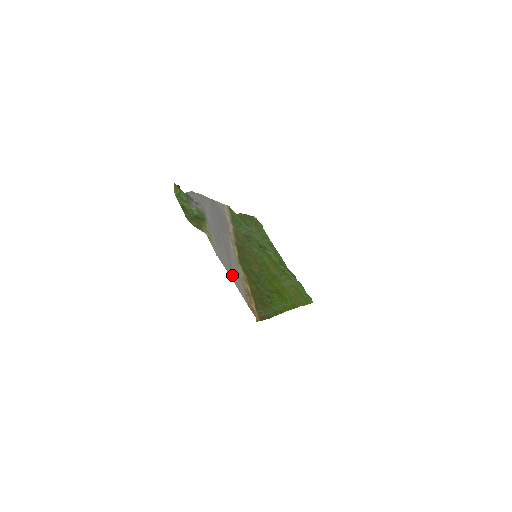
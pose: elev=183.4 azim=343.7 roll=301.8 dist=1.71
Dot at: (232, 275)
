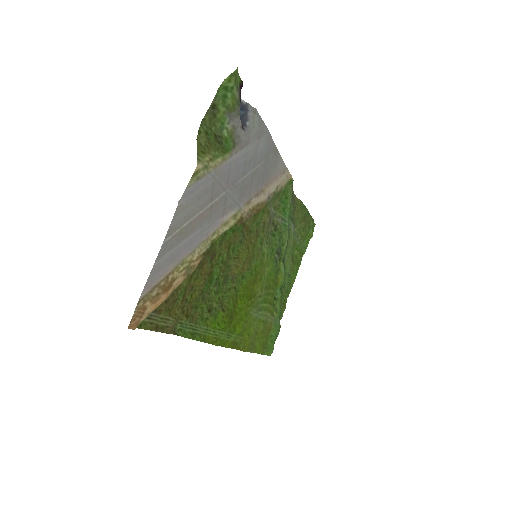
Dot at: (170, 245)
